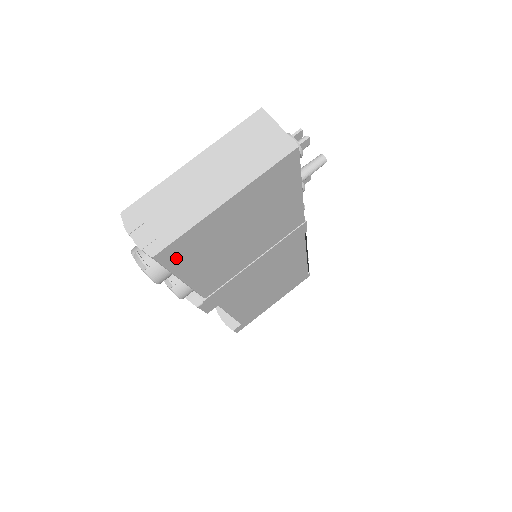
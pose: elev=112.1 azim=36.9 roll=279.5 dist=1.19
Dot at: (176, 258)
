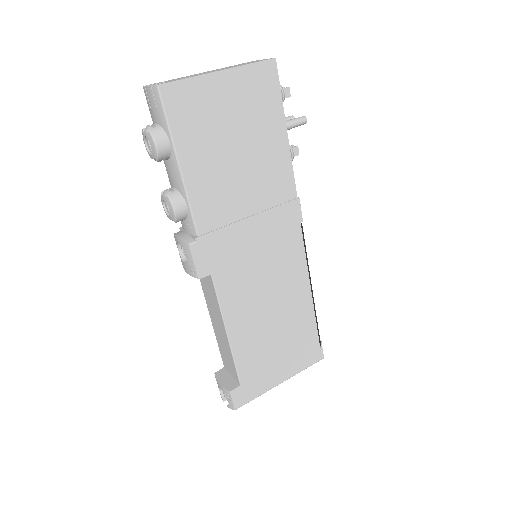
Dot at: (176, 112)
